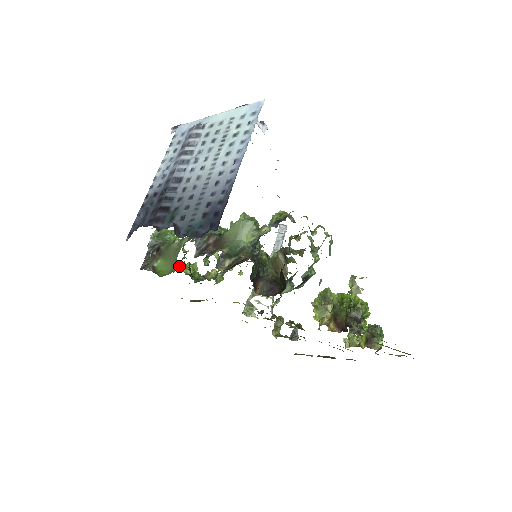
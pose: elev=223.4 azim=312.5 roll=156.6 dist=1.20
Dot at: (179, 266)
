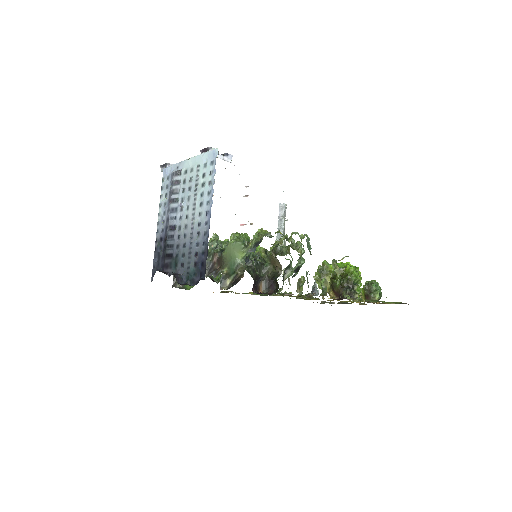
Dot at: occluded
